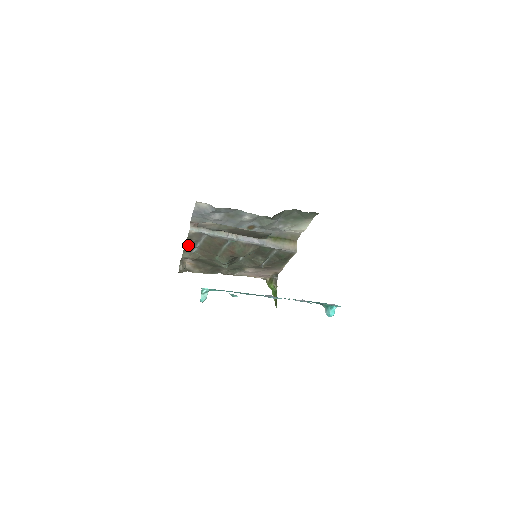
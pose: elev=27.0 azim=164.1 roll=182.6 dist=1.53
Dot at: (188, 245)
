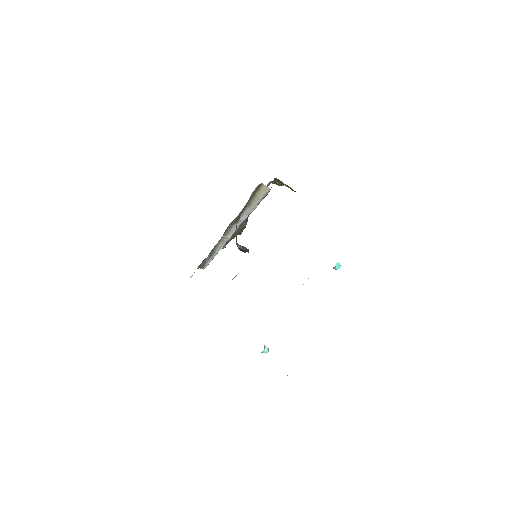
Dot at: occluded
